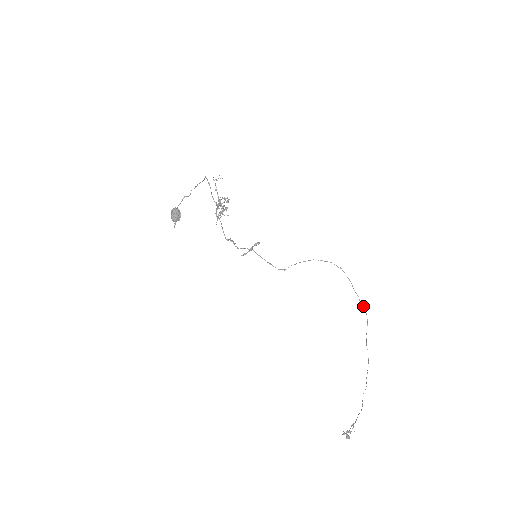
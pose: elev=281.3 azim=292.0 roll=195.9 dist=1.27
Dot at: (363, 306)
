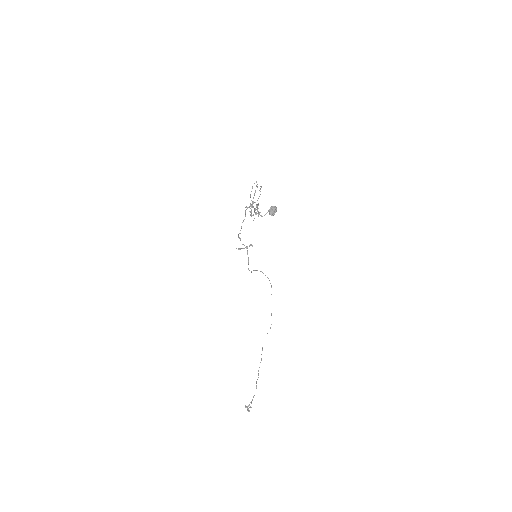
Dot at: occluded
